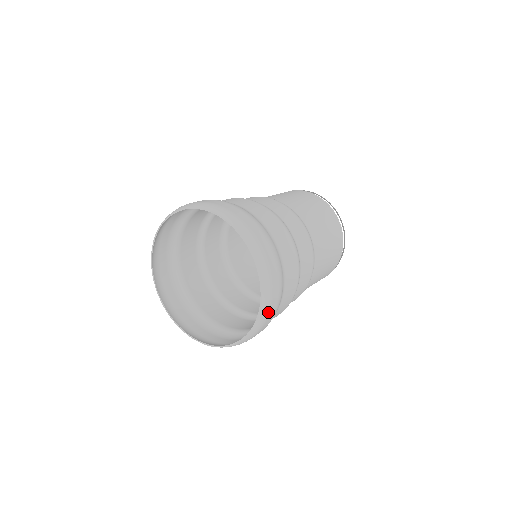
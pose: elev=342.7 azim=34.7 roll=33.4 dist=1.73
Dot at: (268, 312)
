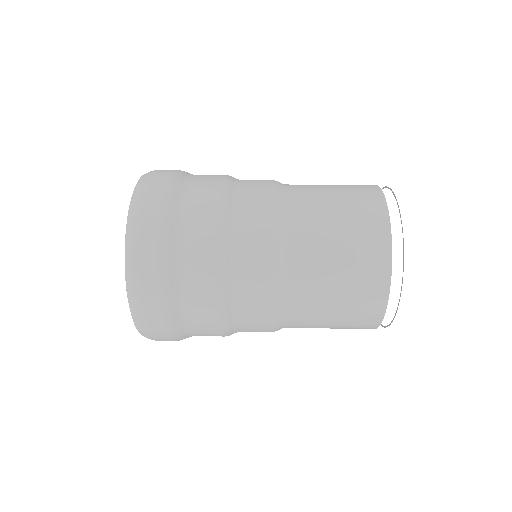
Dot at: (147, 328)
